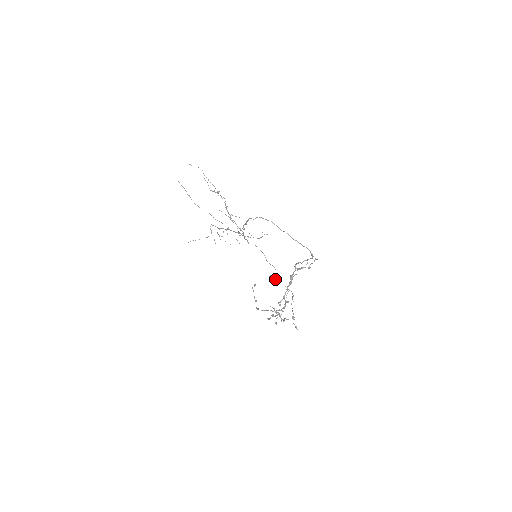
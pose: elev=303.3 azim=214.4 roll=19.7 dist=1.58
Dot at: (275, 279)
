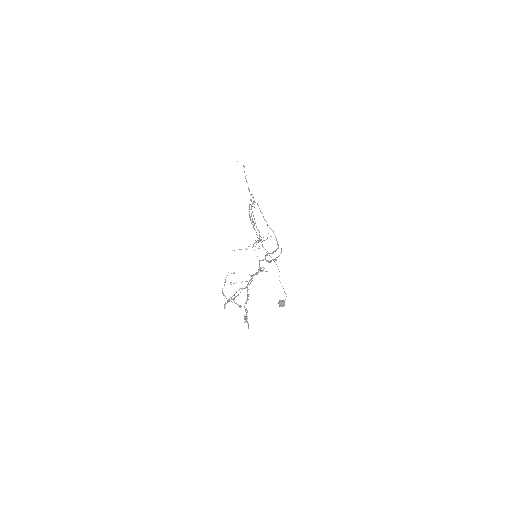
Dot at: (283, 305)
